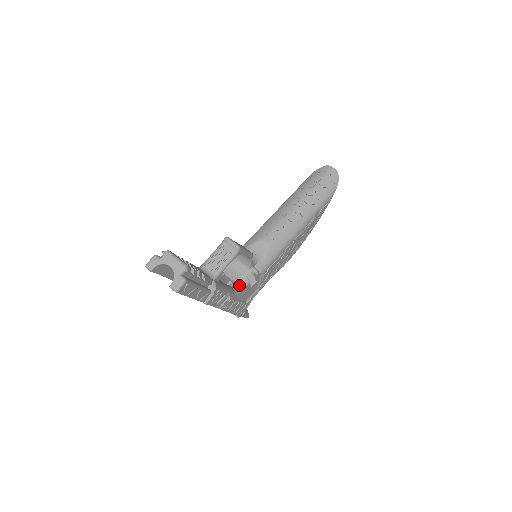
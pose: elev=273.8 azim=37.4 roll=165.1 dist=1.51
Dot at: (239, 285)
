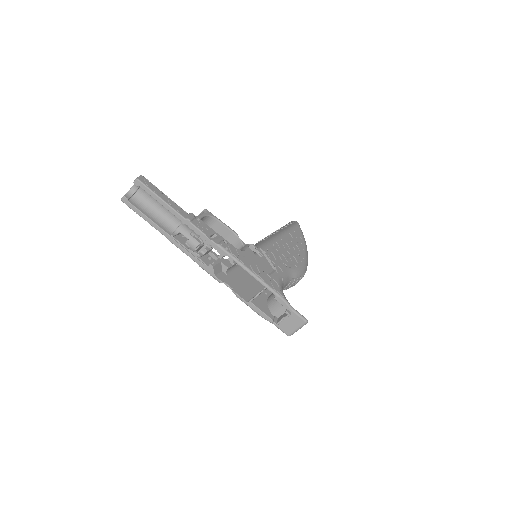
Dot at: occluded
